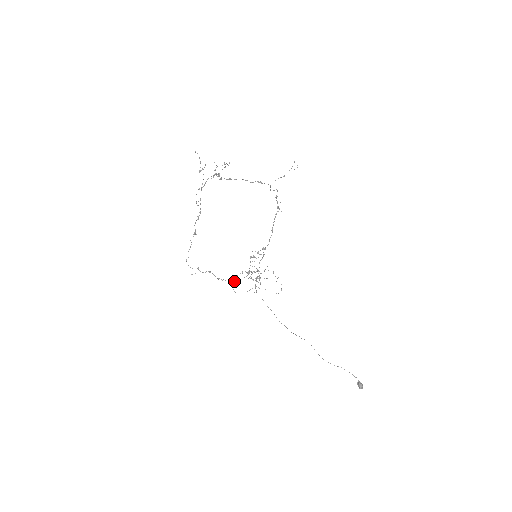
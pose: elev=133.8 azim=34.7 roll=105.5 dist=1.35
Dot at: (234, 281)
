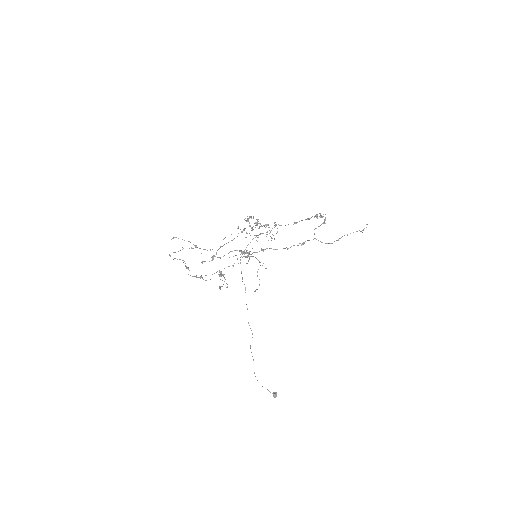
Dot at: occluded
